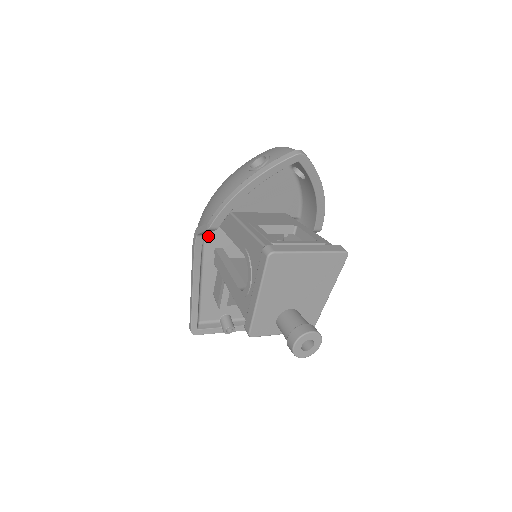
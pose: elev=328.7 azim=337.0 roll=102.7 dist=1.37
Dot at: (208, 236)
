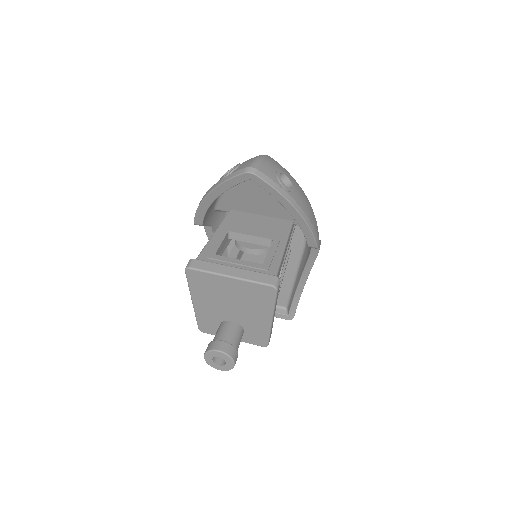
Dot at: occluded
